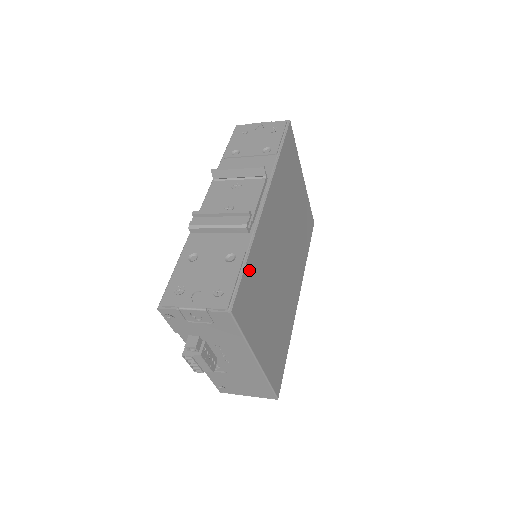
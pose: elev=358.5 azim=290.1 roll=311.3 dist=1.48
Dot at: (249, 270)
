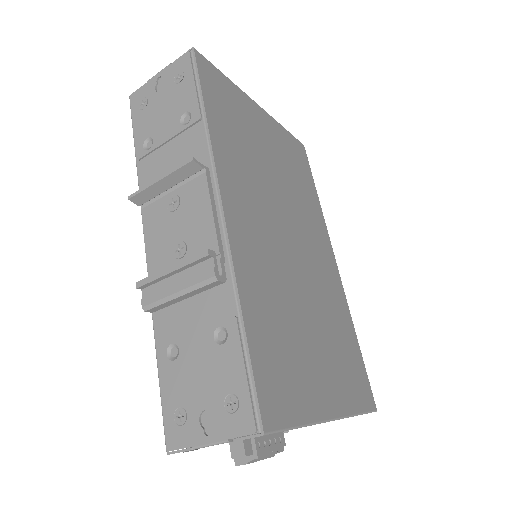
Dot at: (256, 337)
